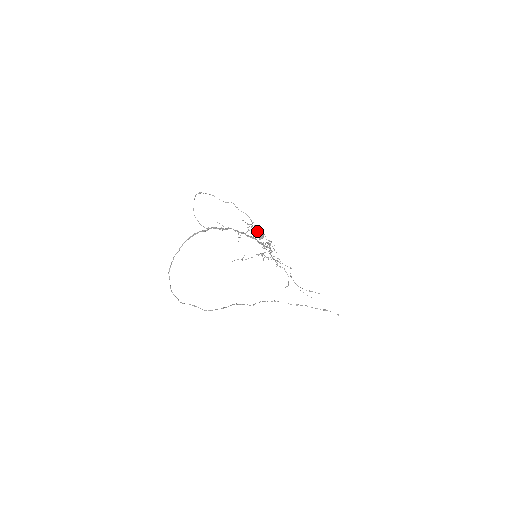
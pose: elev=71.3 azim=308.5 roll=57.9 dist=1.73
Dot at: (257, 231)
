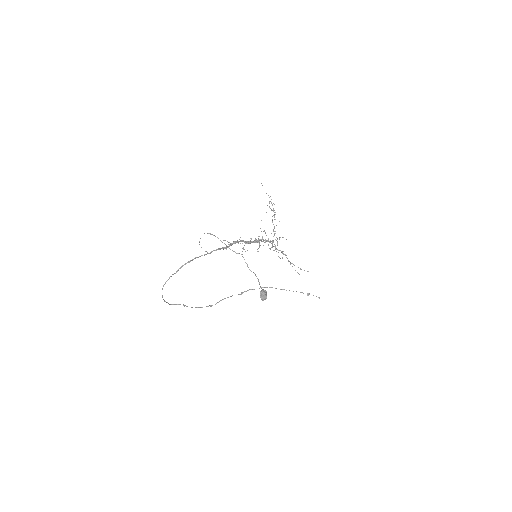
Dot at: (261, 293)
